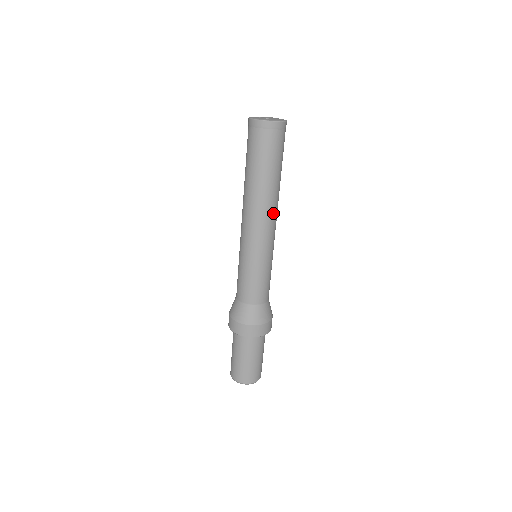
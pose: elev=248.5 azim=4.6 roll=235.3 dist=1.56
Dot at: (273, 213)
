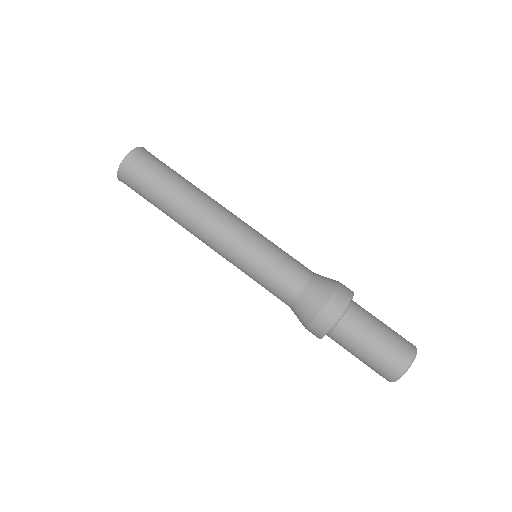
Dot at: occluded
